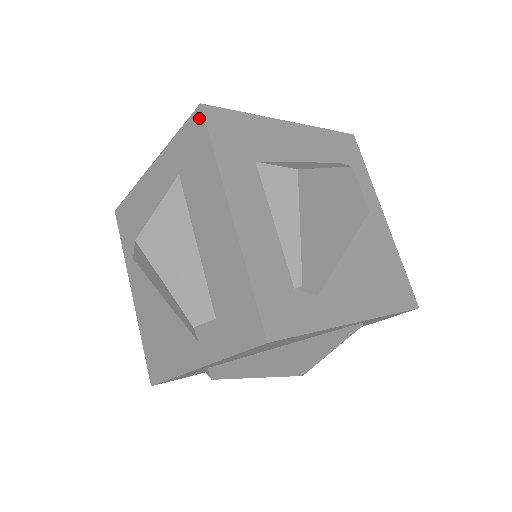
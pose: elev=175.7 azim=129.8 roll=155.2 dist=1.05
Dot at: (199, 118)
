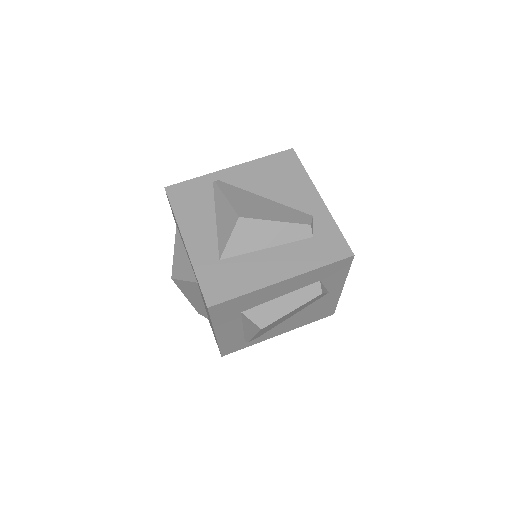
Dot at: occluded
